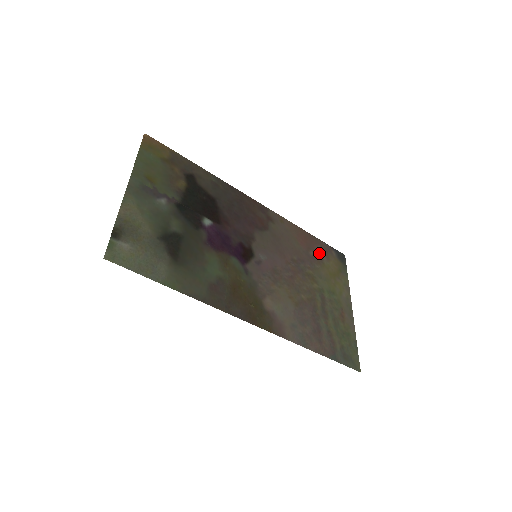
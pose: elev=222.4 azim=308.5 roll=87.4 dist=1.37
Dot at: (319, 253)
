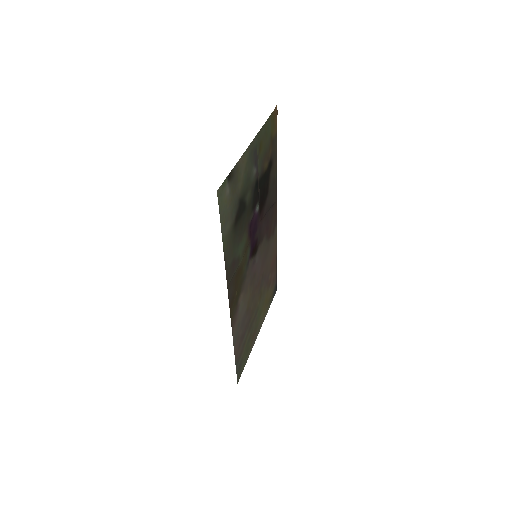
Dot at: (272, 279)
